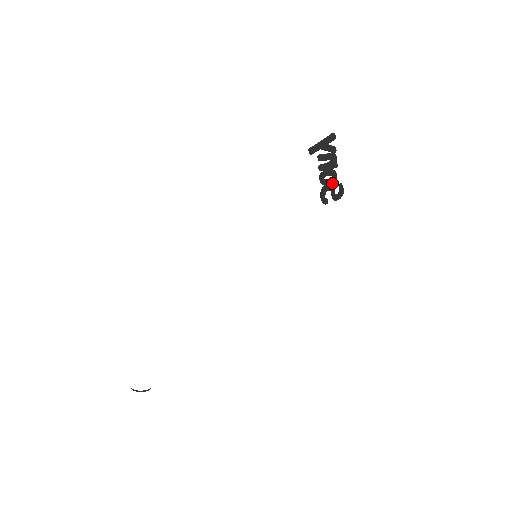
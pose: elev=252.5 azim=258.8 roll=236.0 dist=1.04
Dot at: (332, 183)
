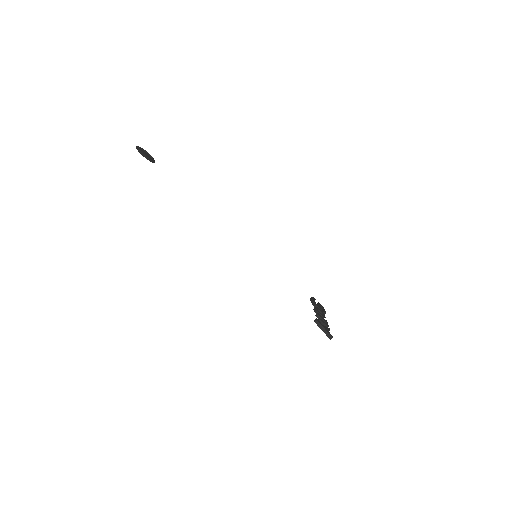
Dot at: occluded
